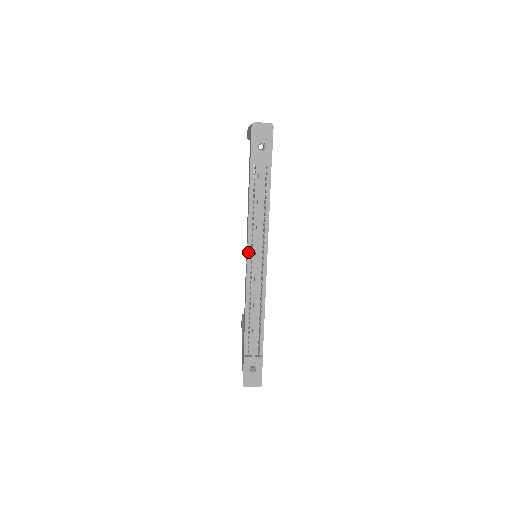
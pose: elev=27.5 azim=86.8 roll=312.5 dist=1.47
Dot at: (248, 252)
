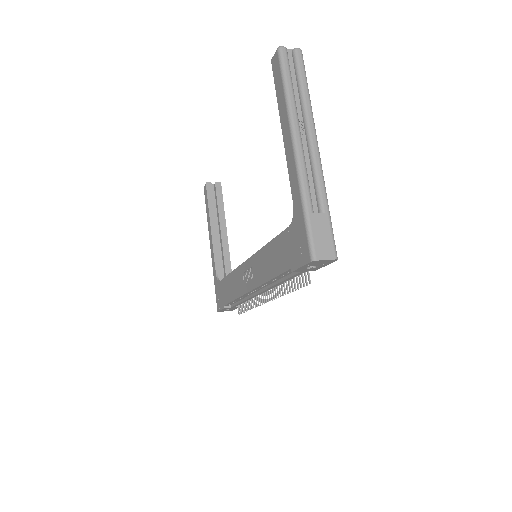
Dot at: (255, 289)
